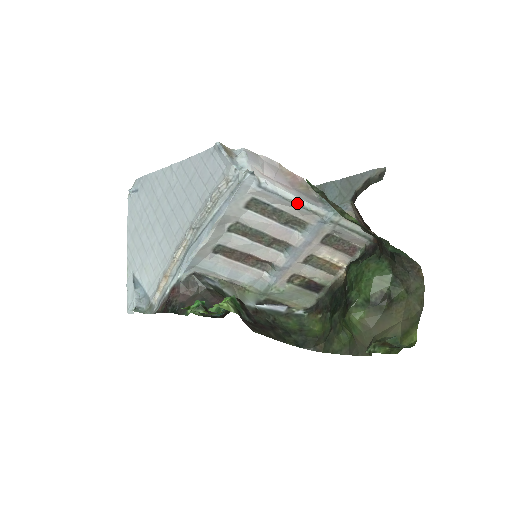
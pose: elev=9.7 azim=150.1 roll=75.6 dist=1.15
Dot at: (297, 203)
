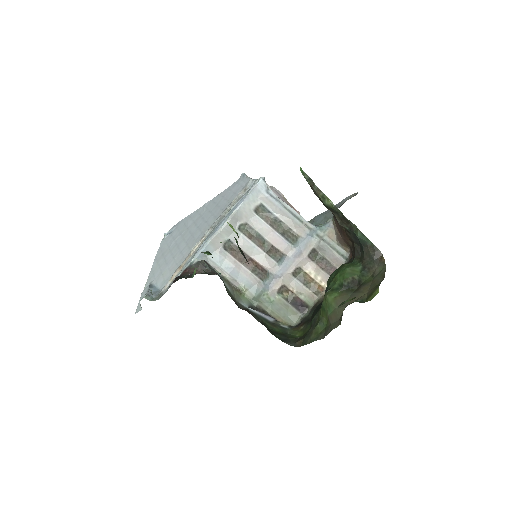
Dot at: (293, 213)
